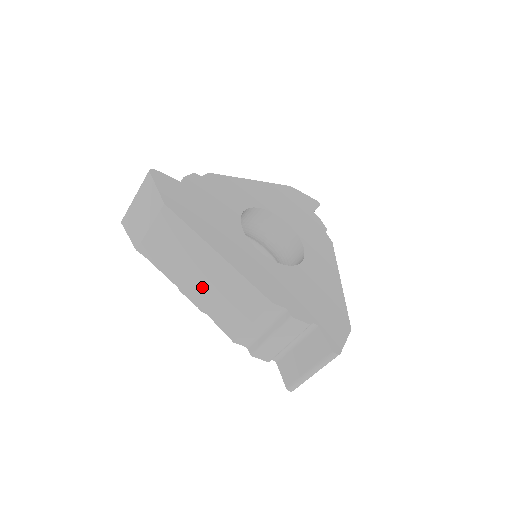
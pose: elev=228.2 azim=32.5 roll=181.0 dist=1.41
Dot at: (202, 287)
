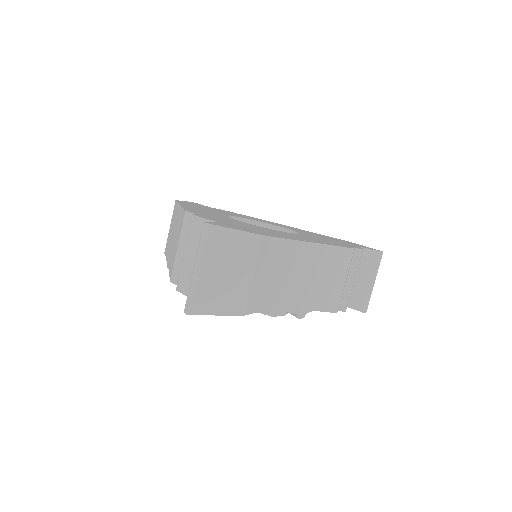
Dot at: occluded
